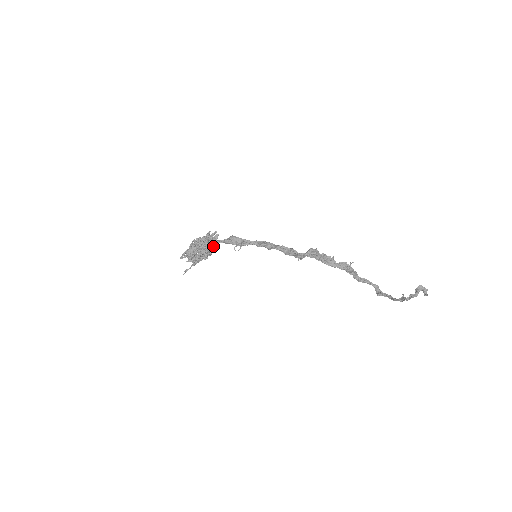
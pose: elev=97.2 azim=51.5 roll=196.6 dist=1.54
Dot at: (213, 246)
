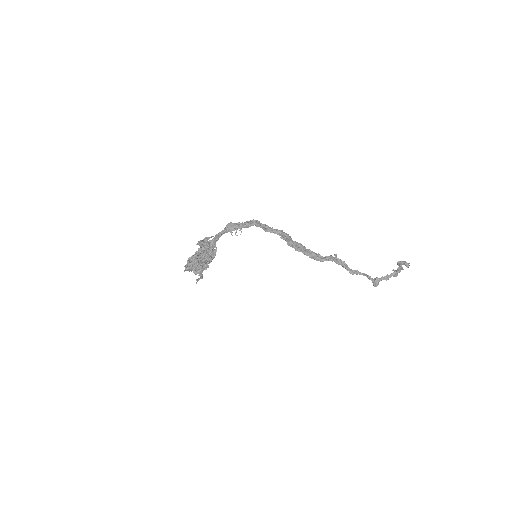
Dot at: (213, 248)
